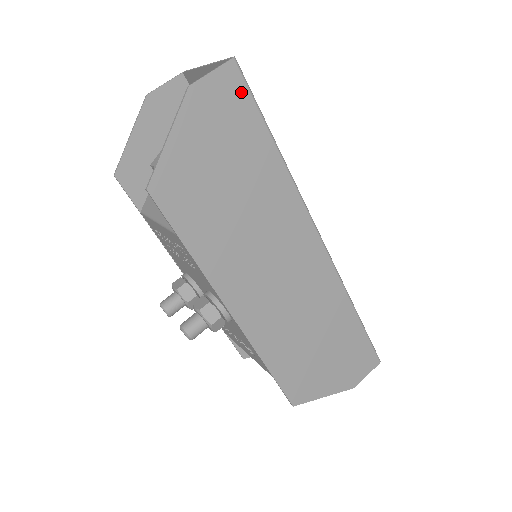
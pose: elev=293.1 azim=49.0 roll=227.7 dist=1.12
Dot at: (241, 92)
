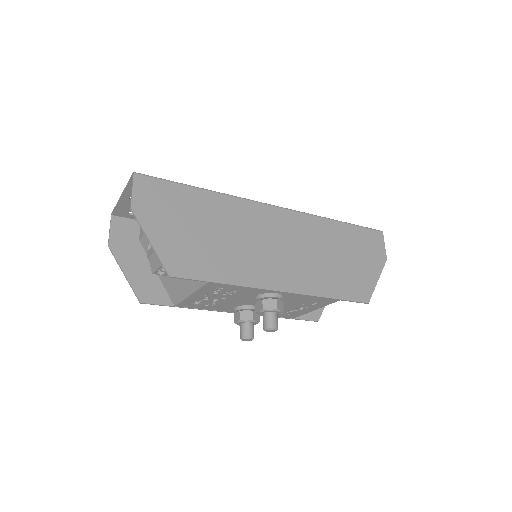
Dot at: (155, 184)
